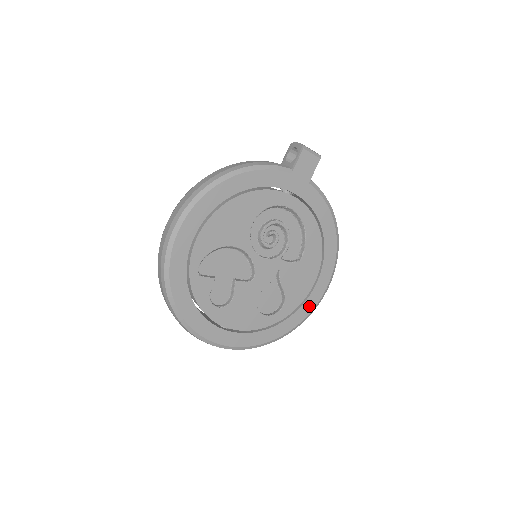
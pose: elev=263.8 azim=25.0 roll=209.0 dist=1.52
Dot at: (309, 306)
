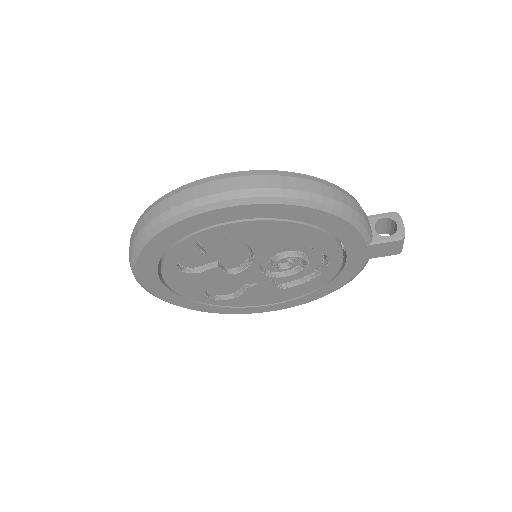
Dot at: (244, 311)
